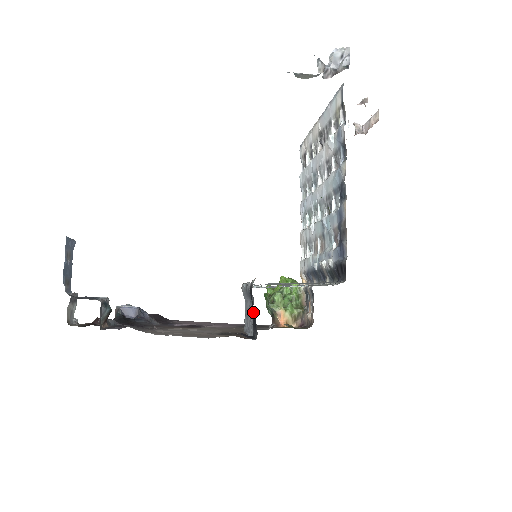
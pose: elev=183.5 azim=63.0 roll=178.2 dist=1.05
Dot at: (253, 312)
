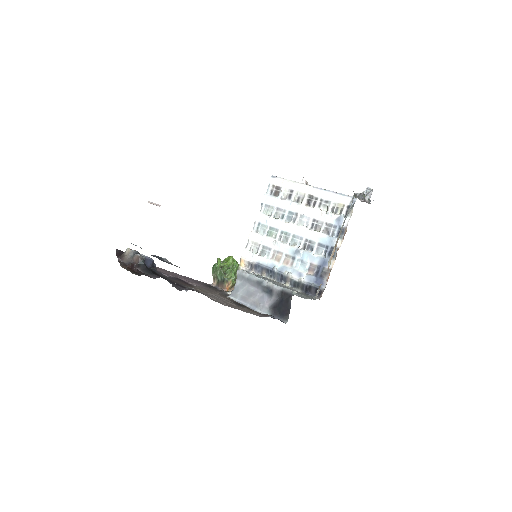
Dot at: (283, 307)
